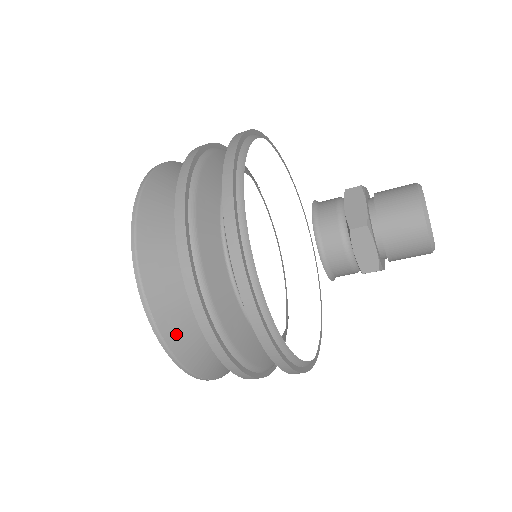
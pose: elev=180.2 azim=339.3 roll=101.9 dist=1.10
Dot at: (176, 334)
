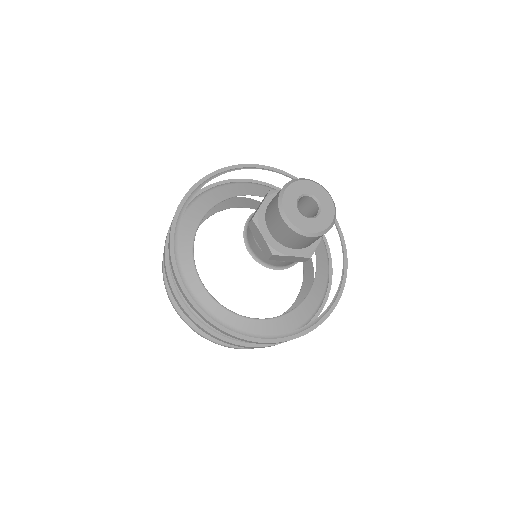
Dot at: occluded
